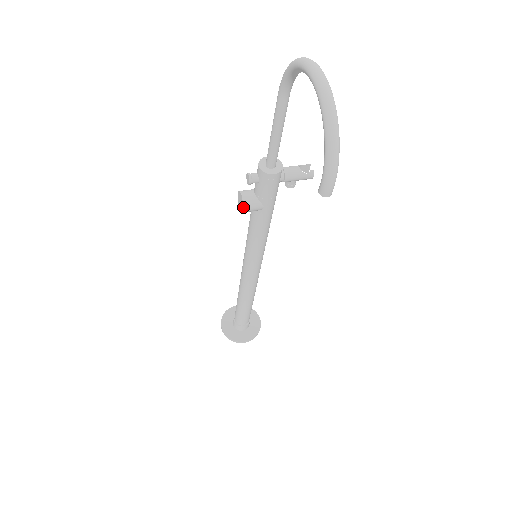
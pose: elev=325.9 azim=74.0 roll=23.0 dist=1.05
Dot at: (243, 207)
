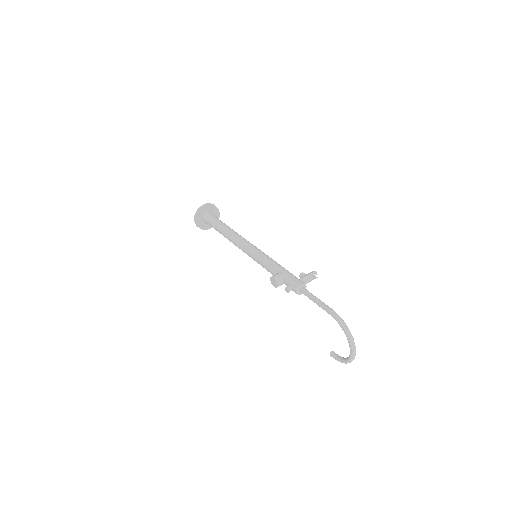
Dot at: occluded
